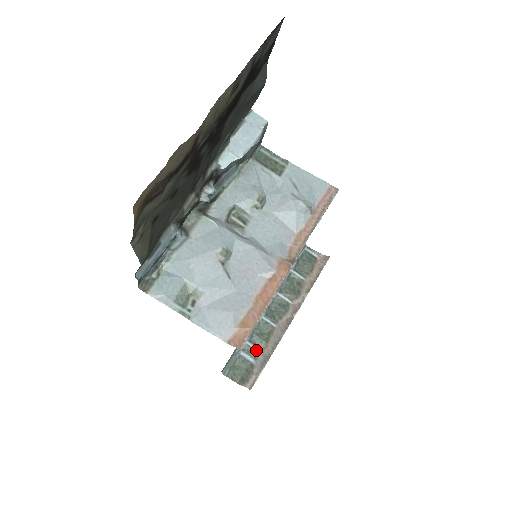
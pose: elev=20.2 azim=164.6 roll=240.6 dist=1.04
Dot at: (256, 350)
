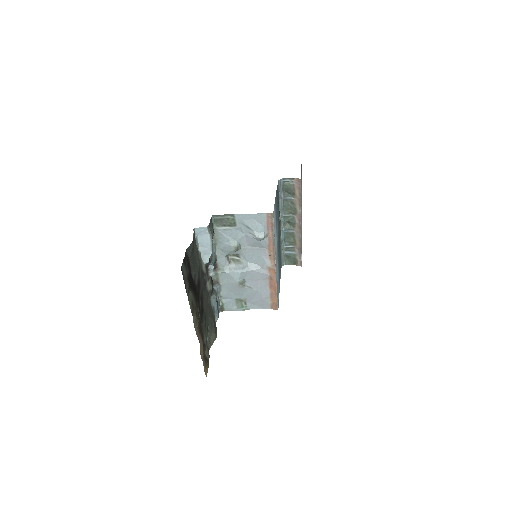
Dot at: (292, 247)
